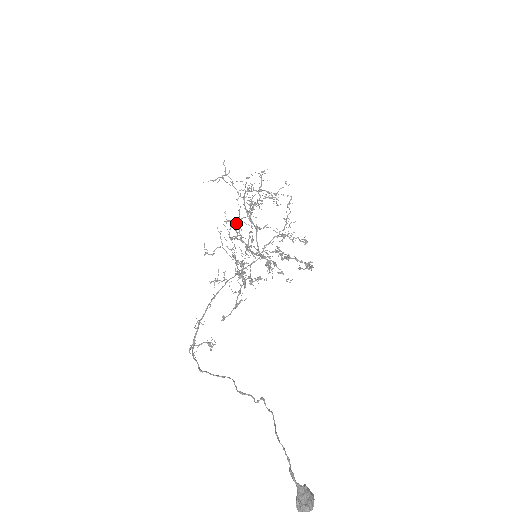
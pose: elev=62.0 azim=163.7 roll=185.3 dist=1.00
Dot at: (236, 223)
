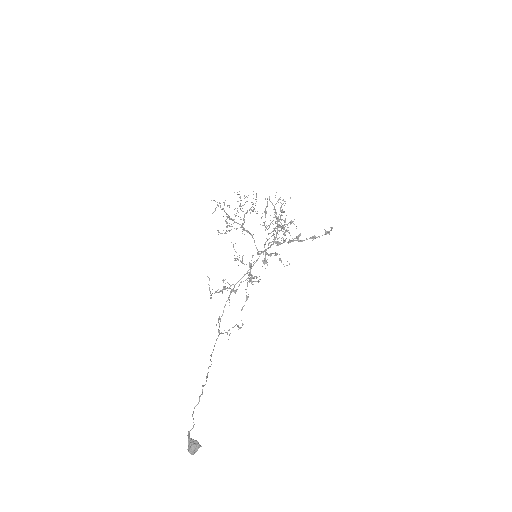
Dot at: occluded
